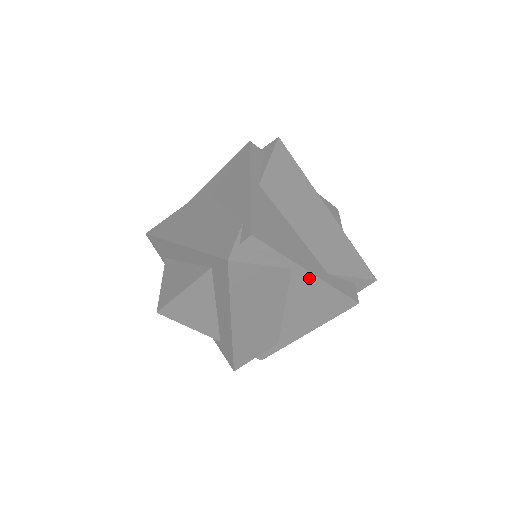
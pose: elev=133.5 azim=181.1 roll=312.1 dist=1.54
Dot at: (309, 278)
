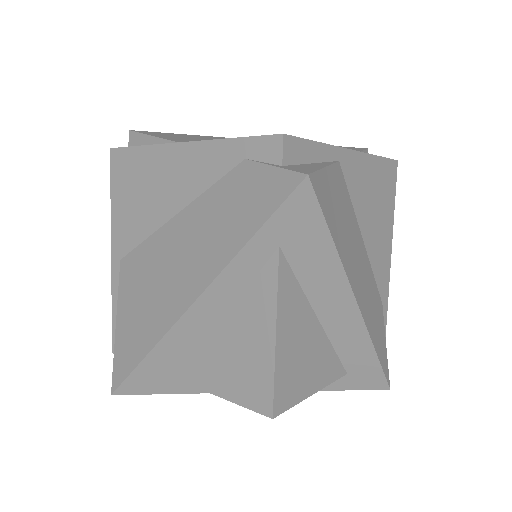
Dot at: (356, 162)
